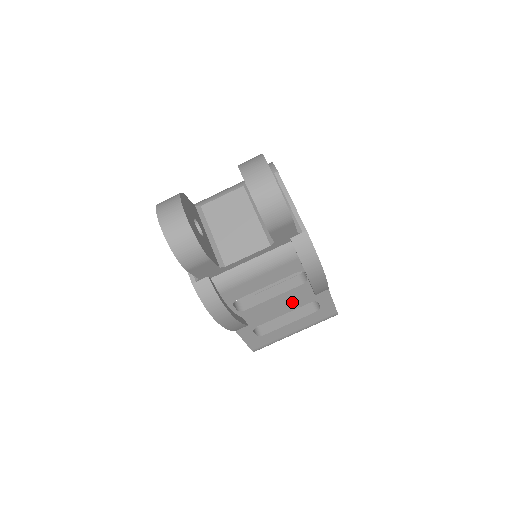
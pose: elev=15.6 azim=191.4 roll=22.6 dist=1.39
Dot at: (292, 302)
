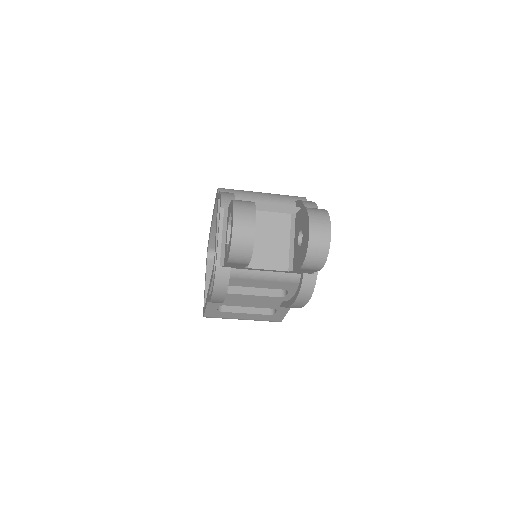
Dot at: (262, 303)
